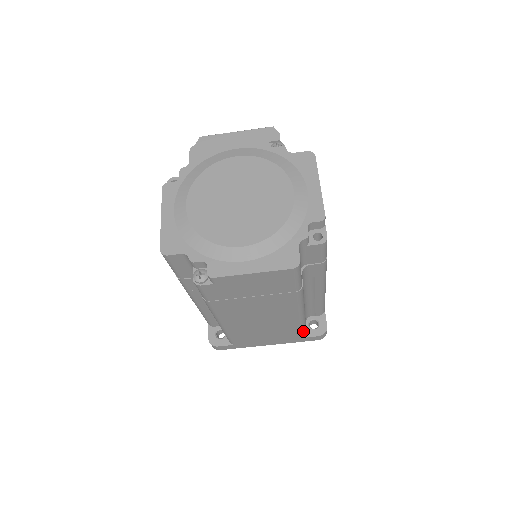
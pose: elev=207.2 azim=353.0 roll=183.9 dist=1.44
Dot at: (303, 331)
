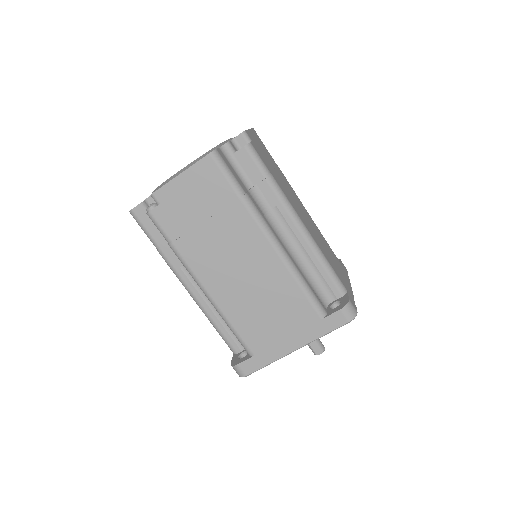
Dot at: (312, 301)
